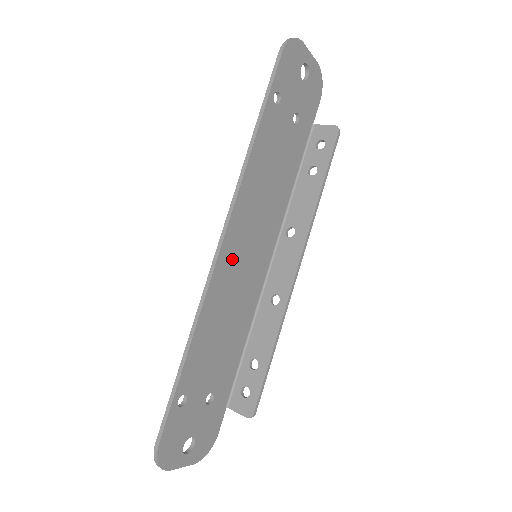
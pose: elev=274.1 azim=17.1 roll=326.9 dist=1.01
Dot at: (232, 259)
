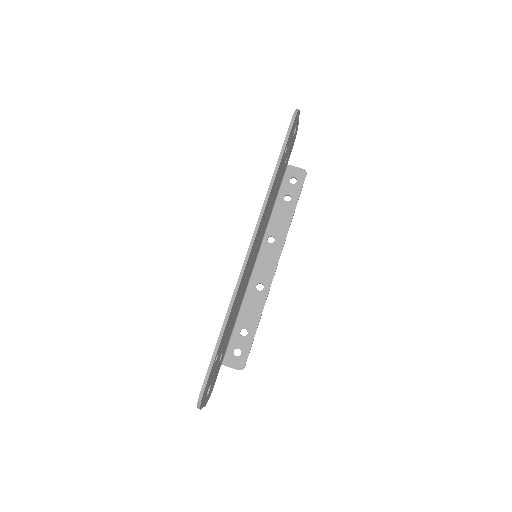
Dot at: (250, 258)
